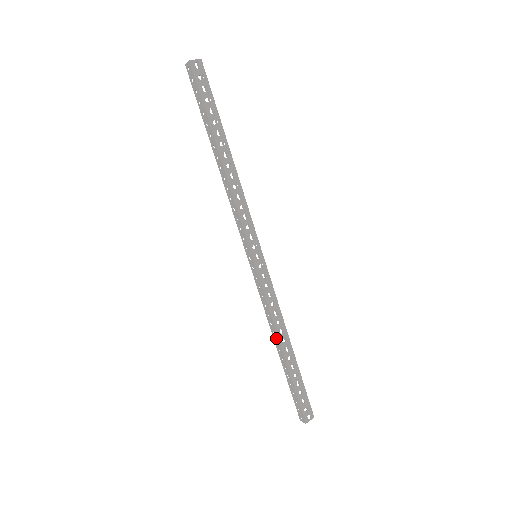
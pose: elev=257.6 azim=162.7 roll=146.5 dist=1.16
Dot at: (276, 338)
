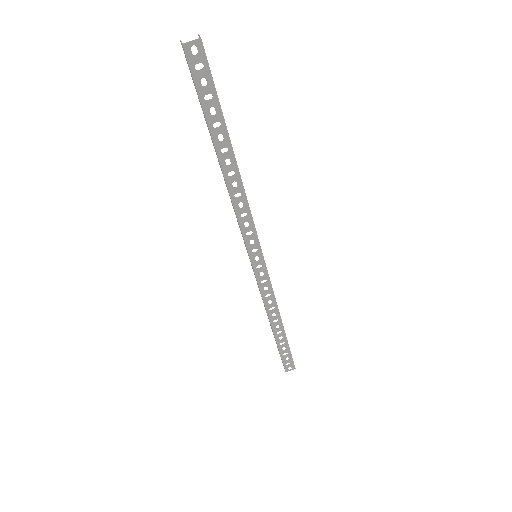
Dot at: (268, 317)
